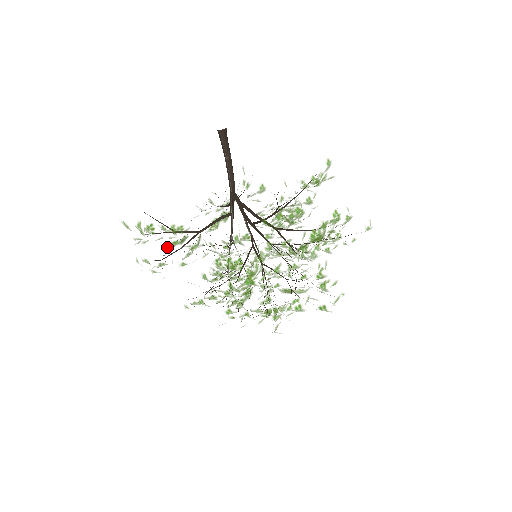
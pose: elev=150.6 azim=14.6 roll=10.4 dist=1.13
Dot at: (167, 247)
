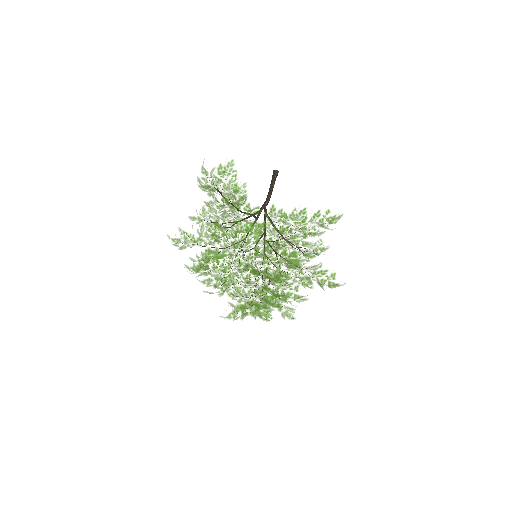
Dot at: occluded
